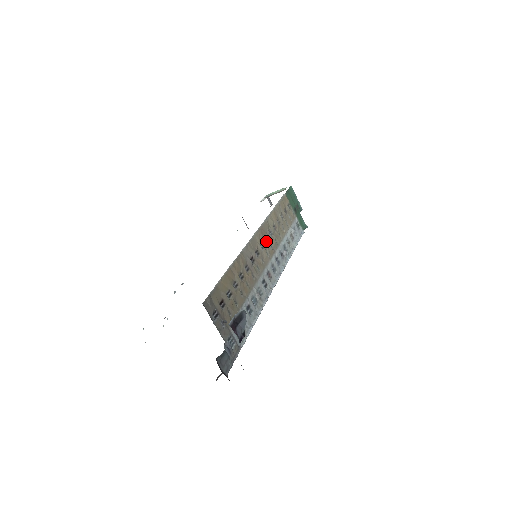
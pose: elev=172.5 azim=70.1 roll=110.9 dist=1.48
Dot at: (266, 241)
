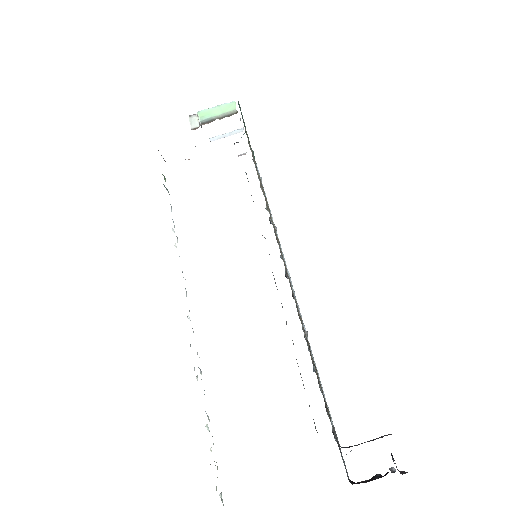
Dot at: occluded
